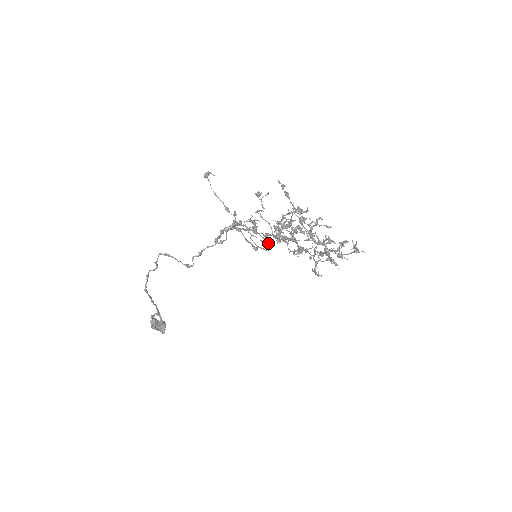
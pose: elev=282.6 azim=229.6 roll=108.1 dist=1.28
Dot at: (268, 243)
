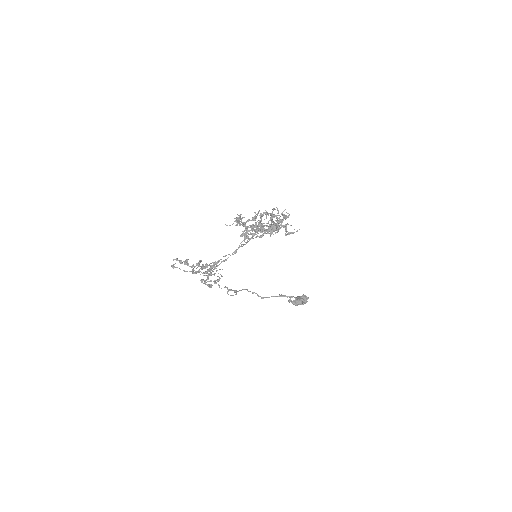
Dot at: occluded
